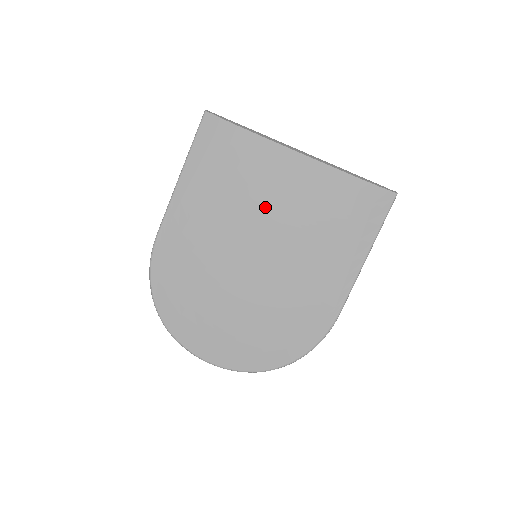
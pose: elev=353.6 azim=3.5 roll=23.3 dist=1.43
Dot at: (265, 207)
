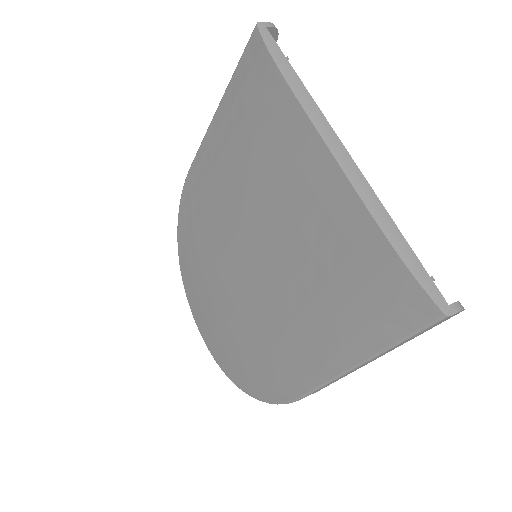
Dot at: (270, 204)
